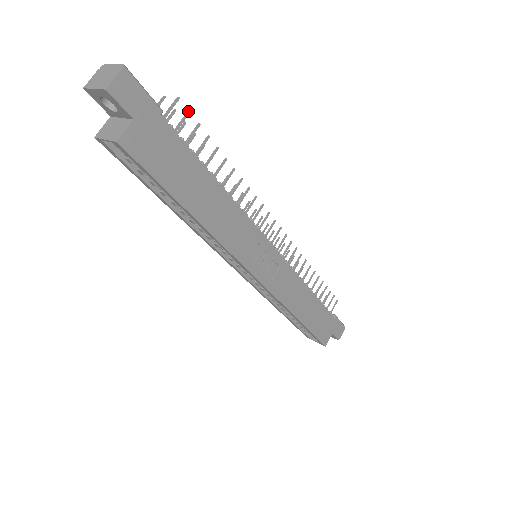
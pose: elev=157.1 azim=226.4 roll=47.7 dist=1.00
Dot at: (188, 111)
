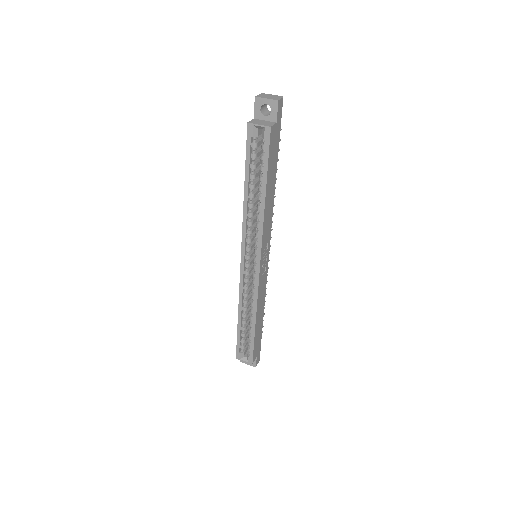
Dot at: (280, 139)
